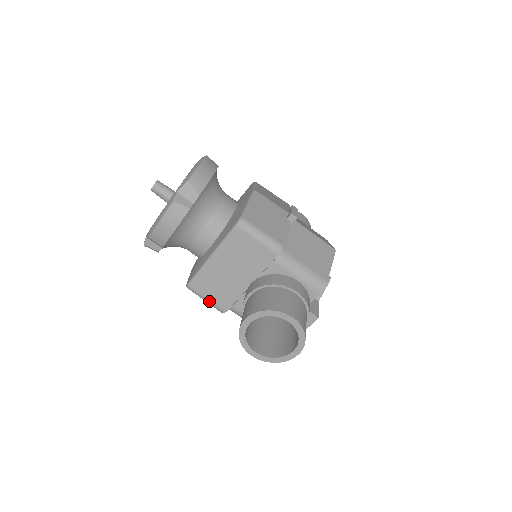
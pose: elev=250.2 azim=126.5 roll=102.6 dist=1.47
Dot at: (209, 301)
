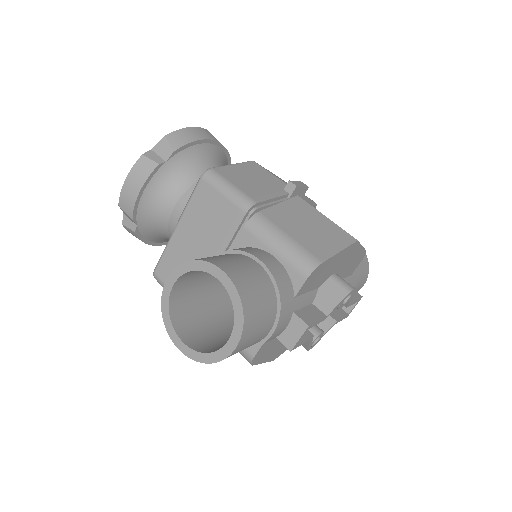
Dot at: occluded
